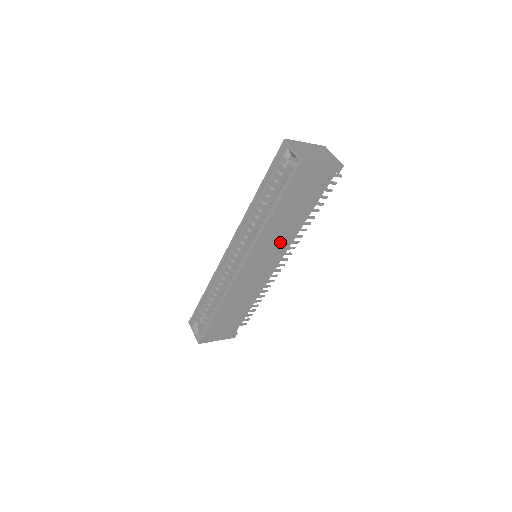
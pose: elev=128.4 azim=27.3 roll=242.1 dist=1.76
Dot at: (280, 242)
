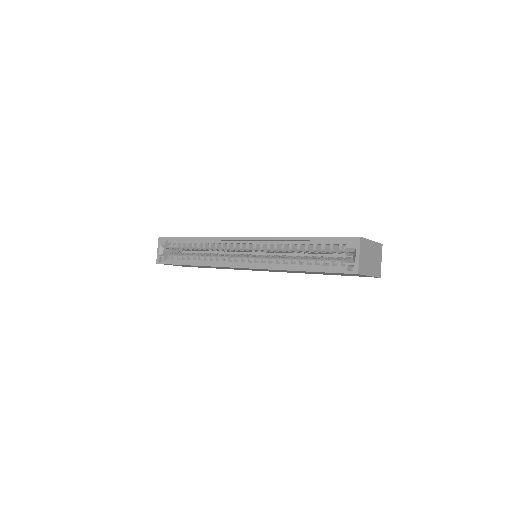
Dot at: occluded
